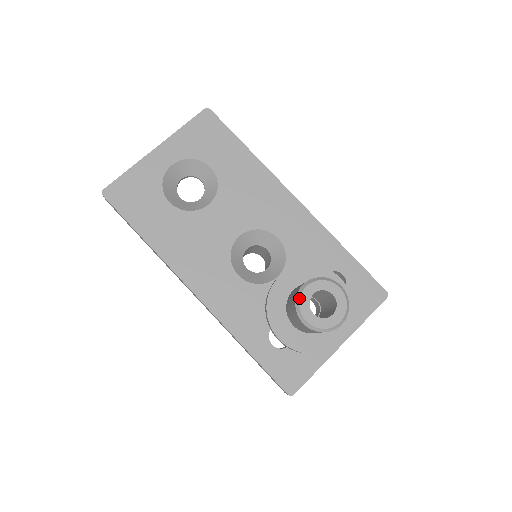
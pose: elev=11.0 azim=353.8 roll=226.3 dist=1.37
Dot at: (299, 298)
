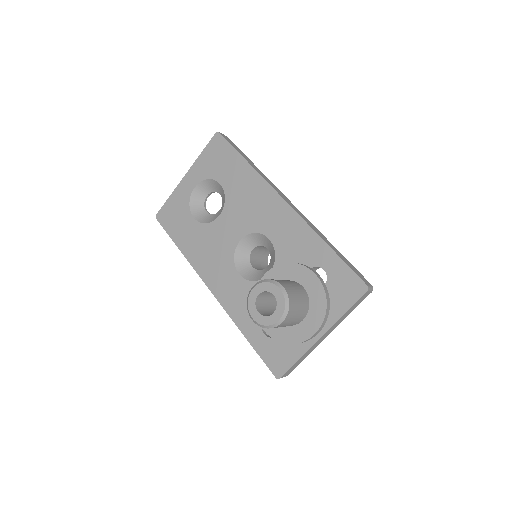
Dot at: (248, 298)
